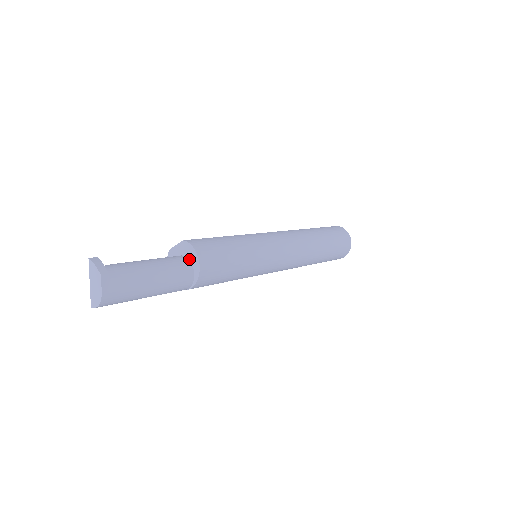
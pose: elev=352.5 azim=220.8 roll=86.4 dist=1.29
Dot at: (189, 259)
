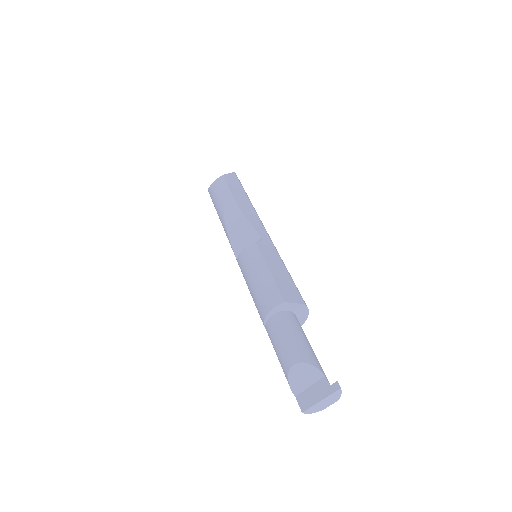
Dot at: (297, 318)
